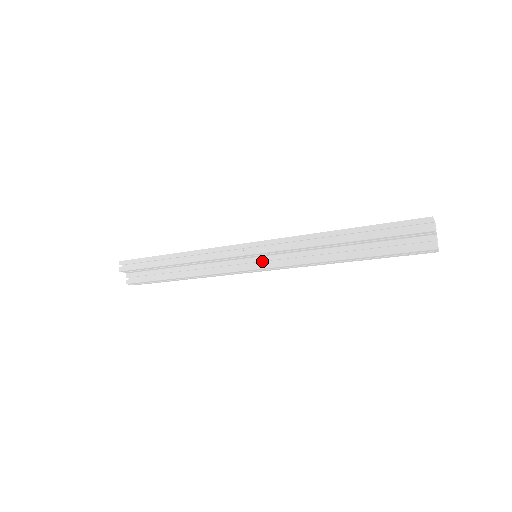
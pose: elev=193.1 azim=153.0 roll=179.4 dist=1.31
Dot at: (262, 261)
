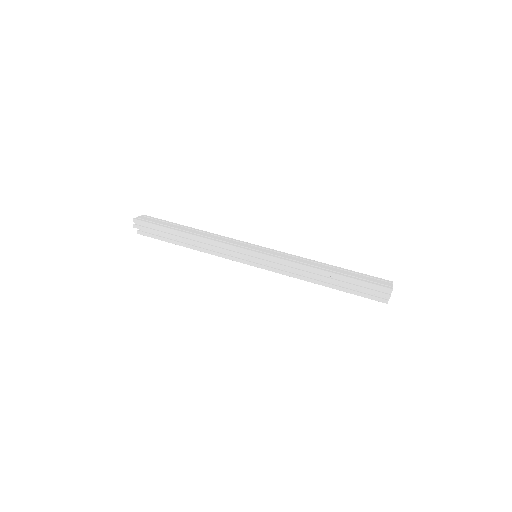
Dot at: (260, 263)
